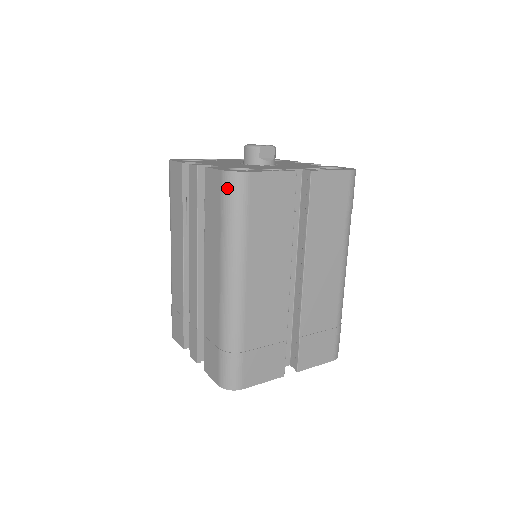
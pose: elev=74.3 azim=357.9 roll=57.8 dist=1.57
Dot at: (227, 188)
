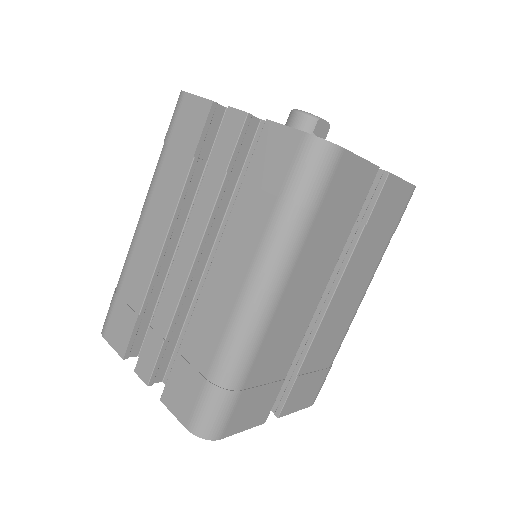
Dot at: (307, 160)
